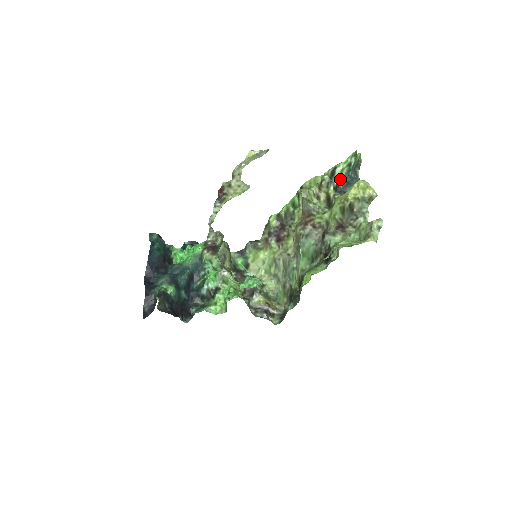
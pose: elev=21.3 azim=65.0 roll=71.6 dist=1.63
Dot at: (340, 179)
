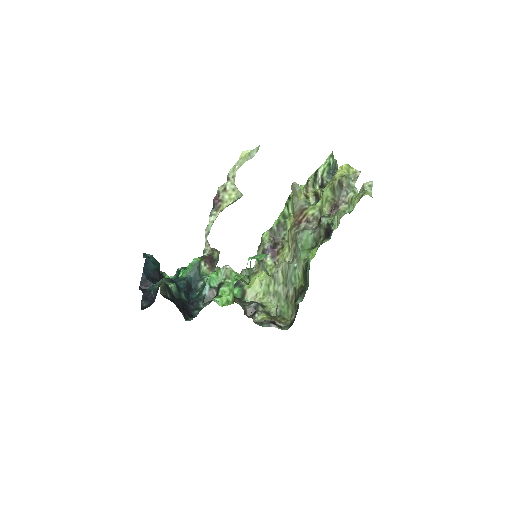
Dot at: (323, 177)
